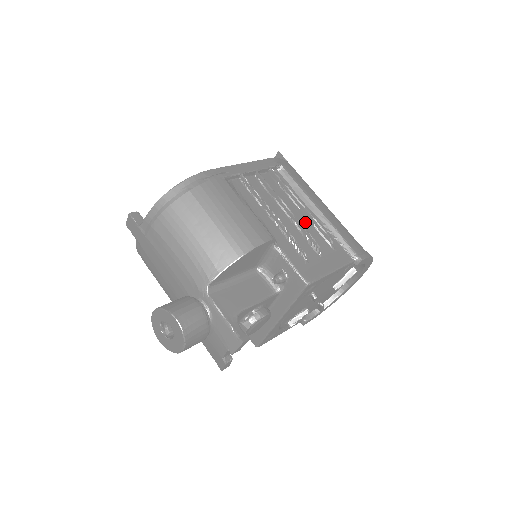
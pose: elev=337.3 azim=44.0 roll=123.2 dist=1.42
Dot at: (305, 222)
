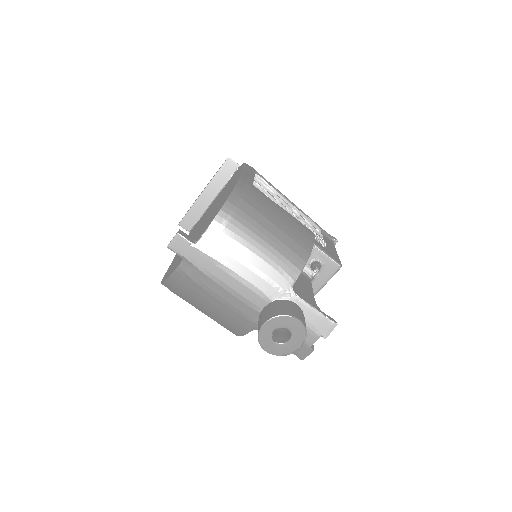
Dot at: occluded
